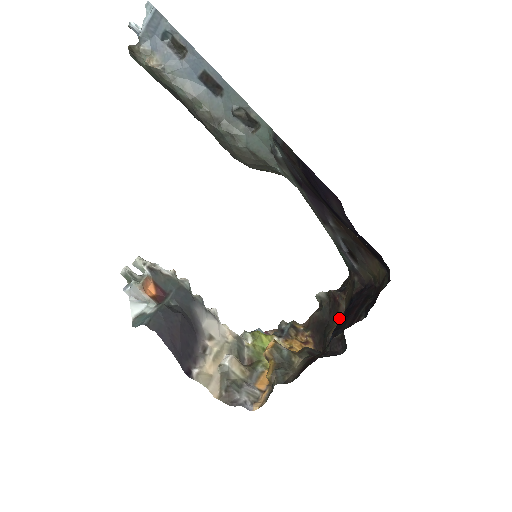
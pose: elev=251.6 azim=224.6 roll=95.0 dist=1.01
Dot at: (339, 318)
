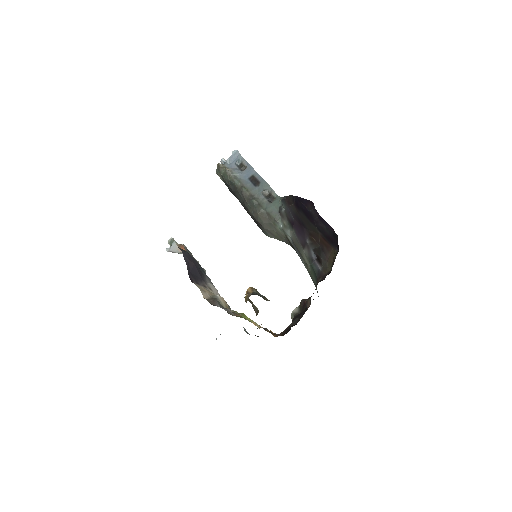
Dot at: occluded
